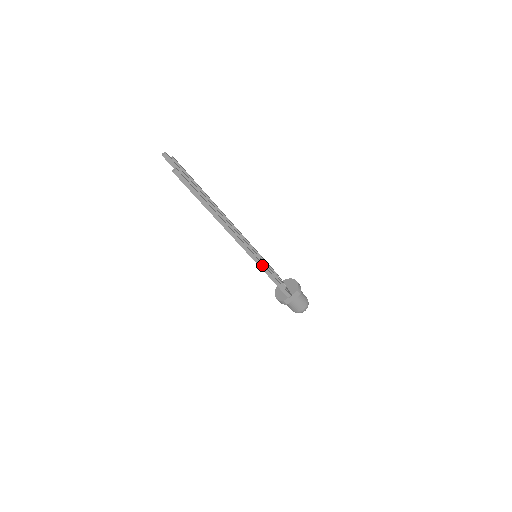
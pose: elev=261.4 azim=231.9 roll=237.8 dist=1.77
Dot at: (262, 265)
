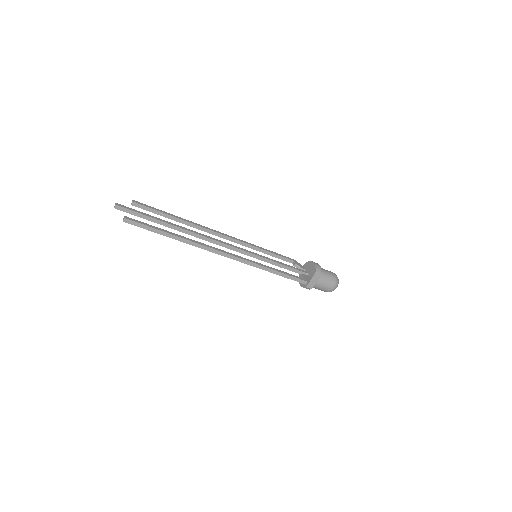
Dot at: (259, 265)
